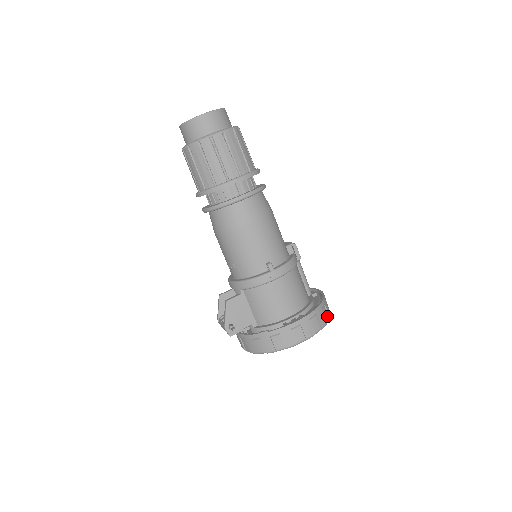
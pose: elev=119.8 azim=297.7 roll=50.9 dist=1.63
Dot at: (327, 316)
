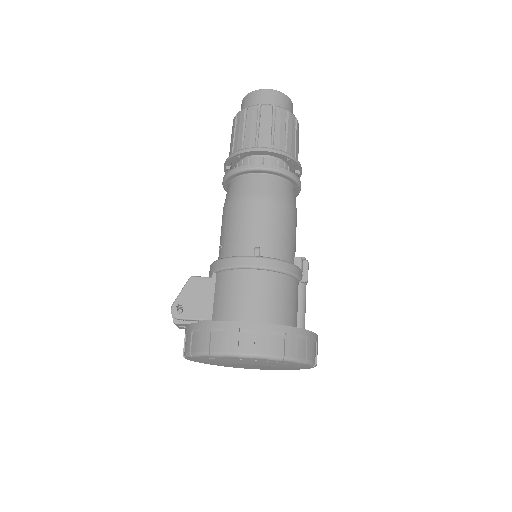
Dot at: (303, 355)
